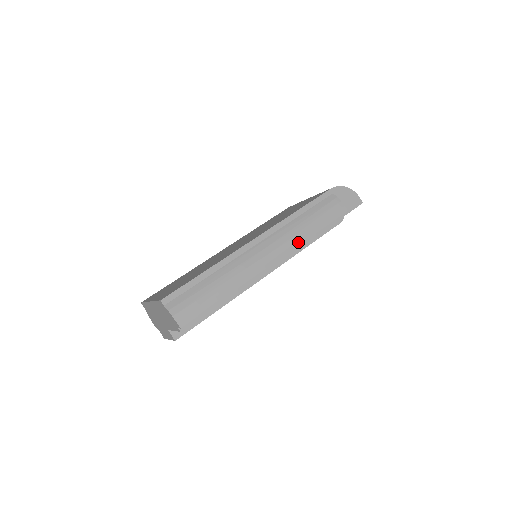
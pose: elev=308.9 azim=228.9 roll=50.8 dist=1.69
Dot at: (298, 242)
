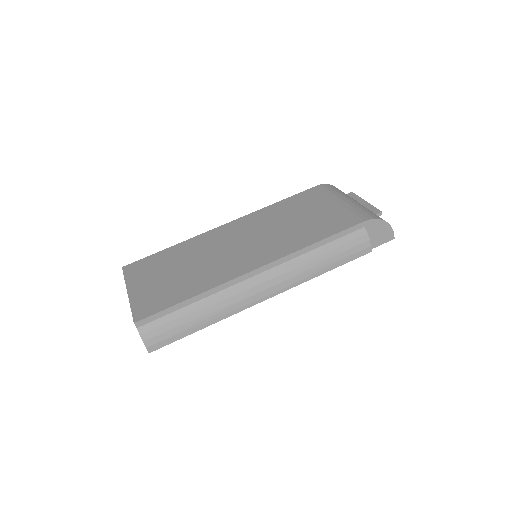
Dot at: (301, 281)
